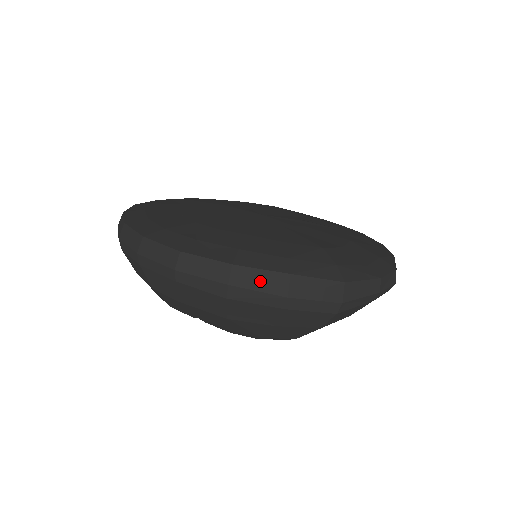
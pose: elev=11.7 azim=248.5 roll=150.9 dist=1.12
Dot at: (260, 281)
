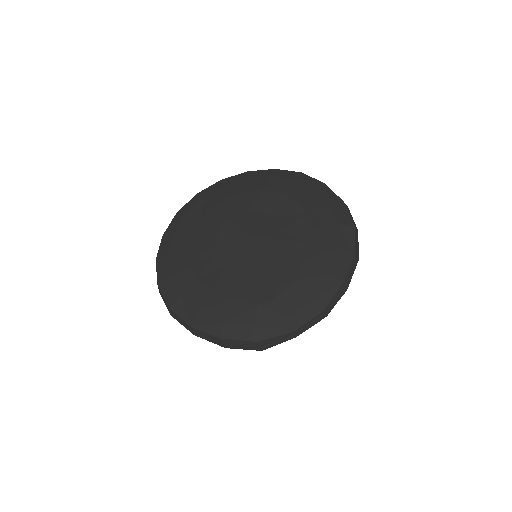
Dot at: (207, 337)
